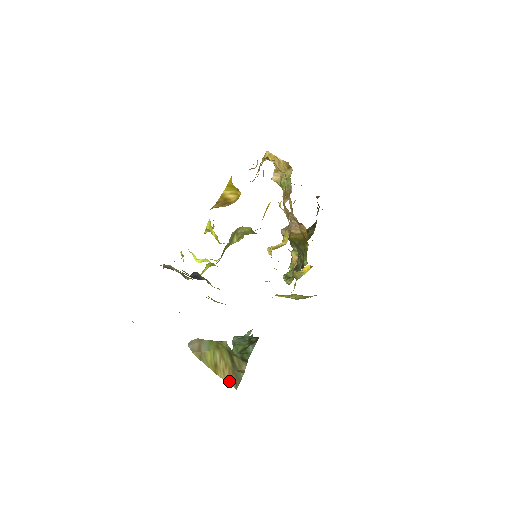
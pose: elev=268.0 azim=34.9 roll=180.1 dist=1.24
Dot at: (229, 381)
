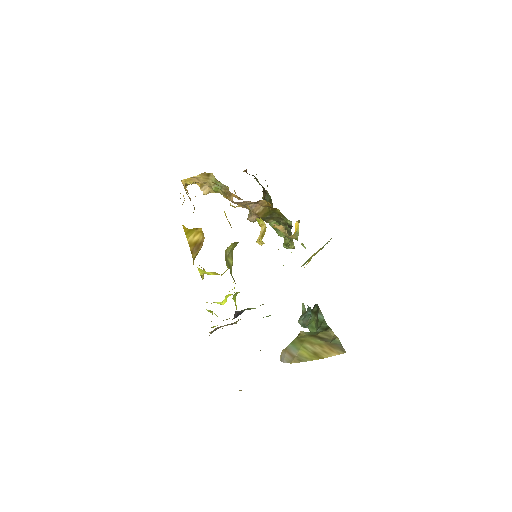
Dot at: (335, 353)
